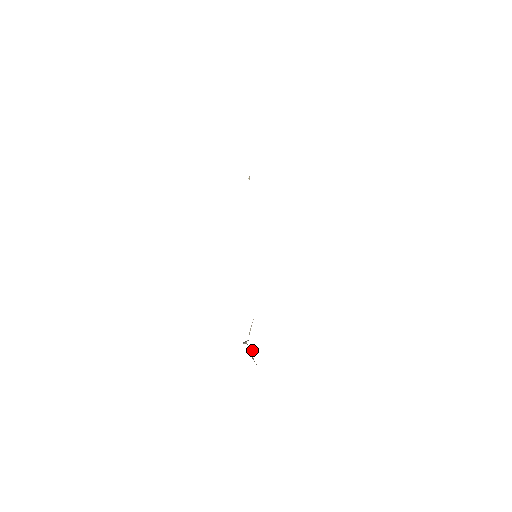
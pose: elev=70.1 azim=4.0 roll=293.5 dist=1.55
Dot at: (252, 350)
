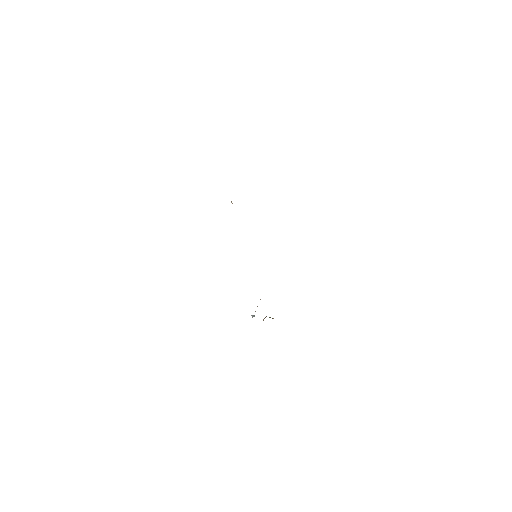
Dot at: (263, 319)
